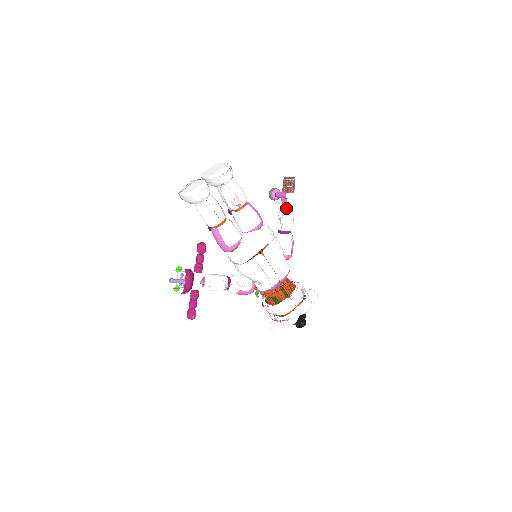
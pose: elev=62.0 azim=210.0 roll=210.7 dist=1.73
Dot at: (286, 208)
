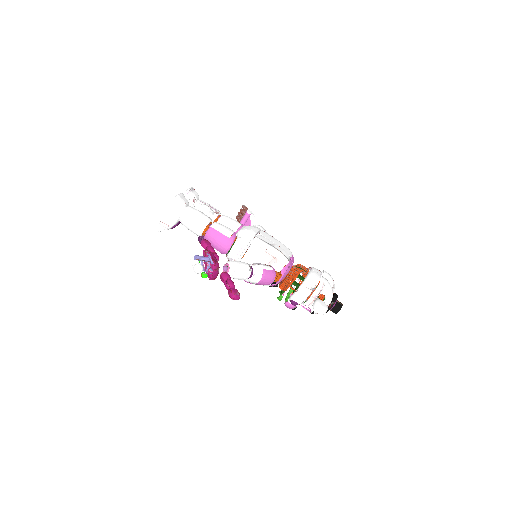
Dot at: (253, 225)
